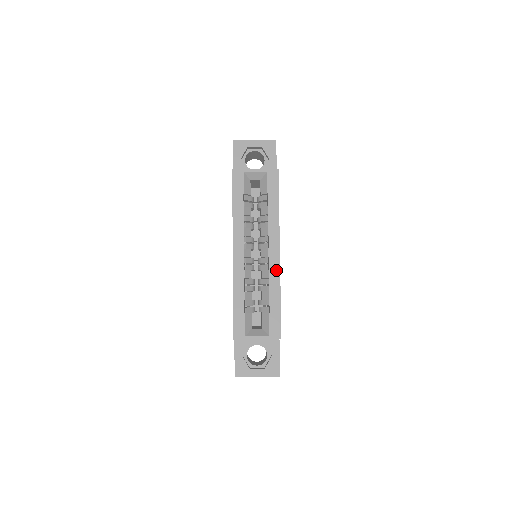
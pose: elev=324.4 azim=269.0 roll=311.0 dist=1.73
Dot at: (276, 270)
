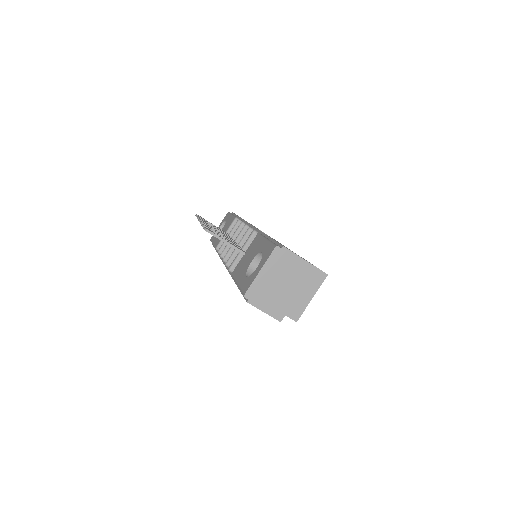
Dot at: occluded
